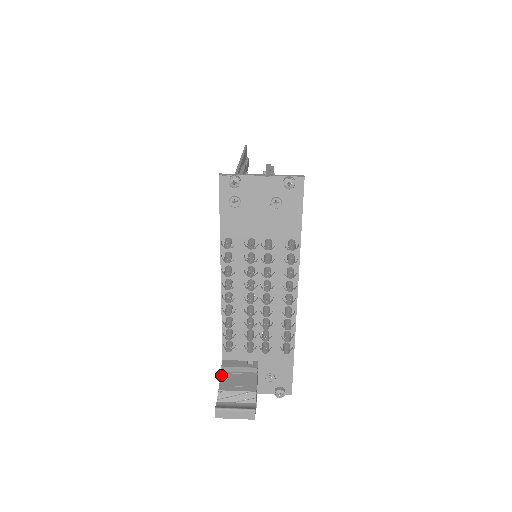
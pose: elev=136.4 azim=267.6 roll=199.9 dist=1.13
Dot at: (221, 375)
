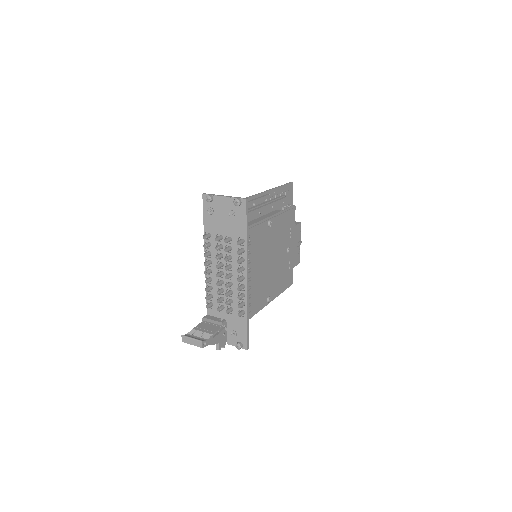
Dot at: (201, 322)
